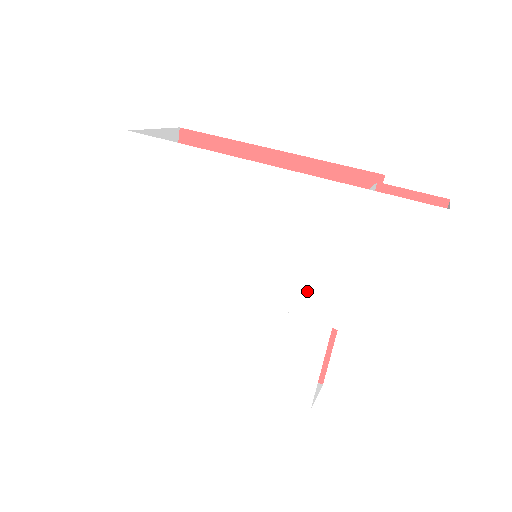
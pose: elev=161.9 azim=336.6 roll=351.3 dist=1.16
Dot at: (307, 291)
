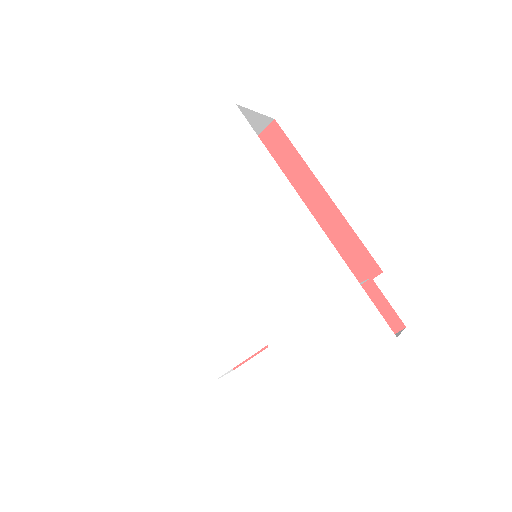
Dot at: (270, 310)
